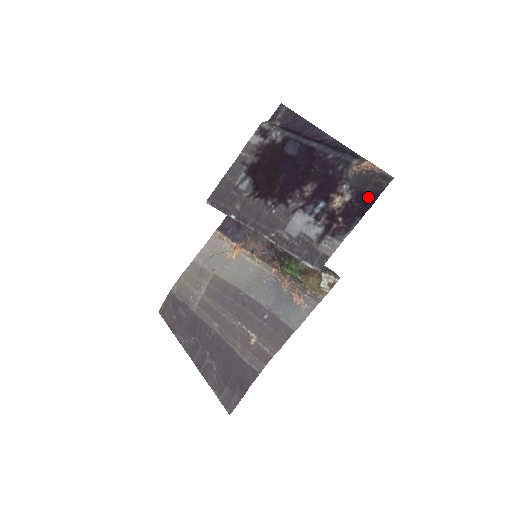
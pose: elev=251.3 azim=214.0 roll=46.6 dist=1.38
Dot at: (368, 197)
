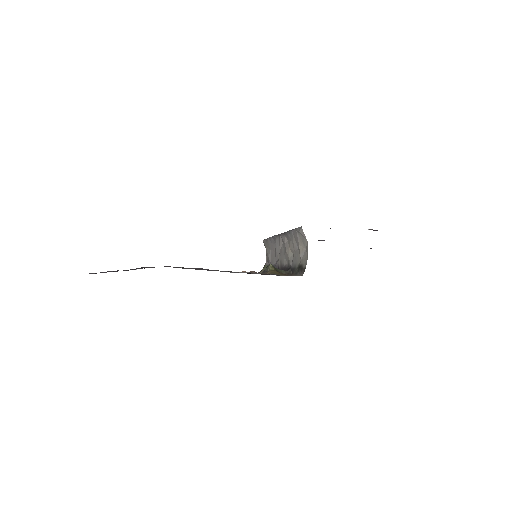
Dot at: occluded
